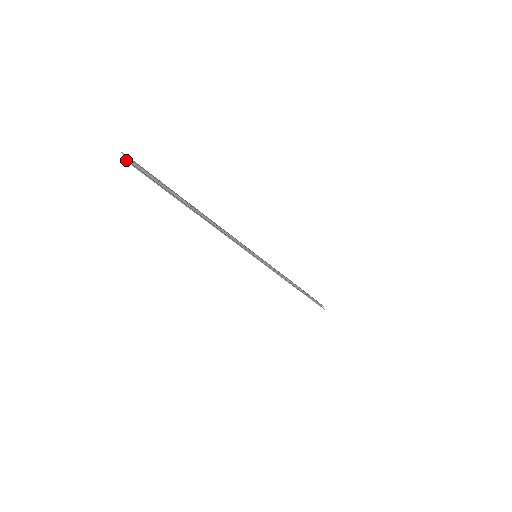
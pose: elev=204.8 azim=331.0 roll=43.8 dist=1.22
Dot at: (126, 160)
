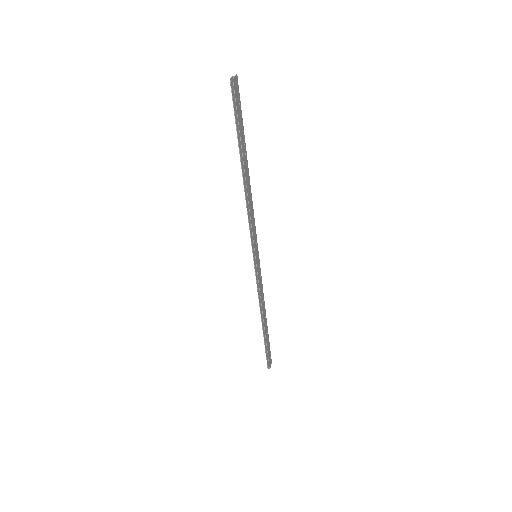
Dot at: (231, 78)
